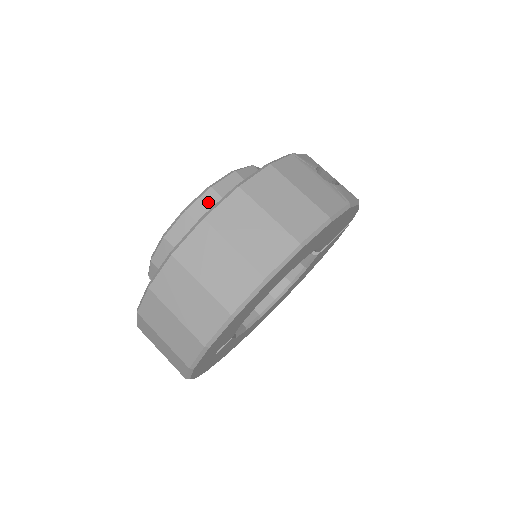
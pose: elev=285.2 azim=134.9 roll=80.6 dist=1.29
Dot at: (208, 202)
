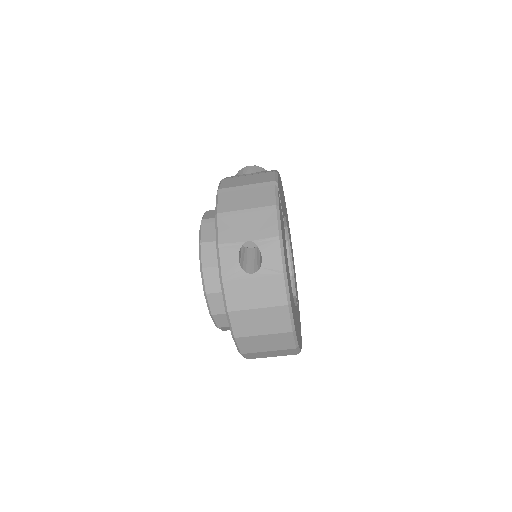
Dot at: (221, 319)
